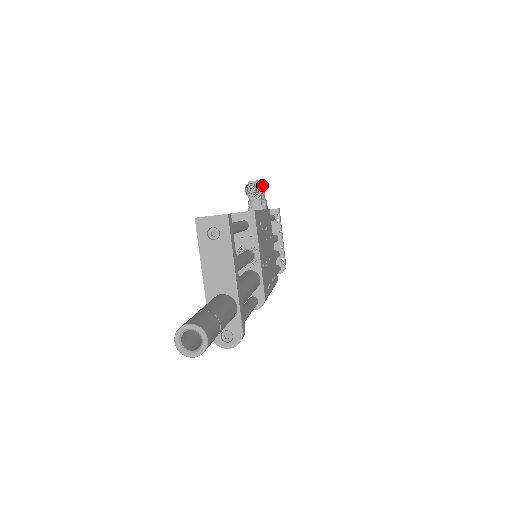
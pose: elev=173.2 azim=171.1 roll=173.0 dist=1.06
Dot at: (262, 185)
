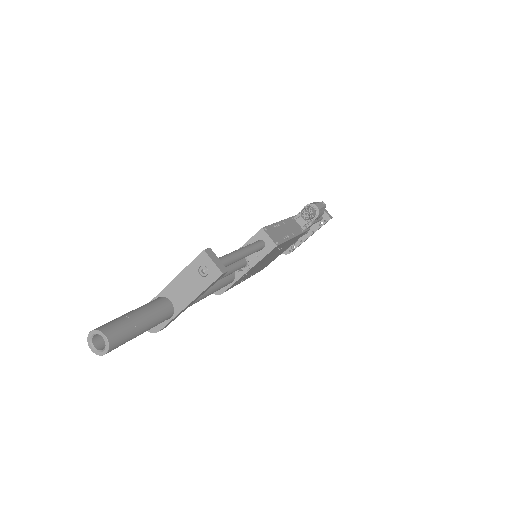
Dot at: (322, 213)
